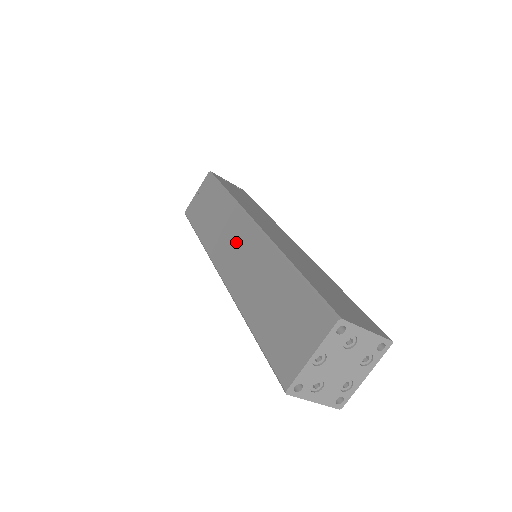
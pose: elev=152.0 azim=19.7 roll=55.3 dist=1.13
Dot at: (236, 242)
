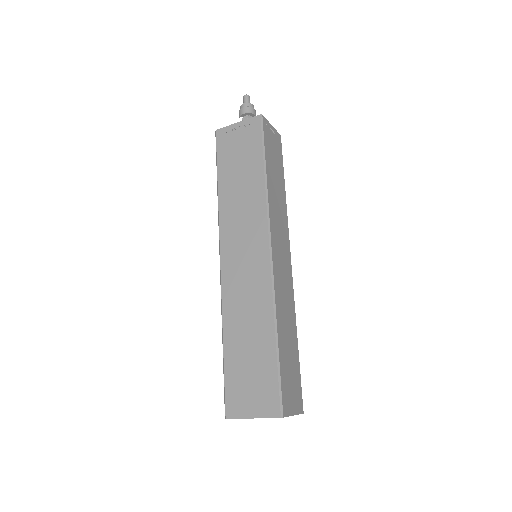
Dot at: (247, 251)
